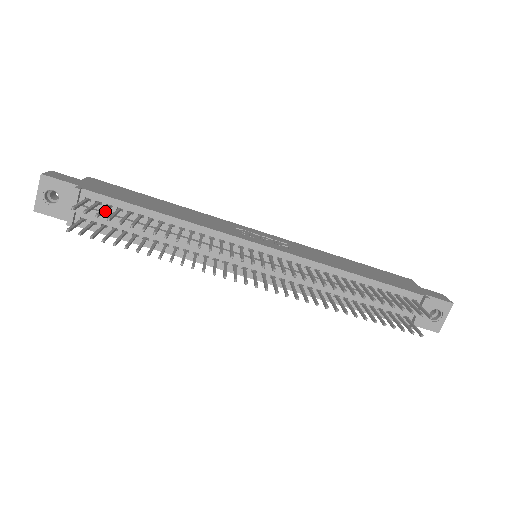
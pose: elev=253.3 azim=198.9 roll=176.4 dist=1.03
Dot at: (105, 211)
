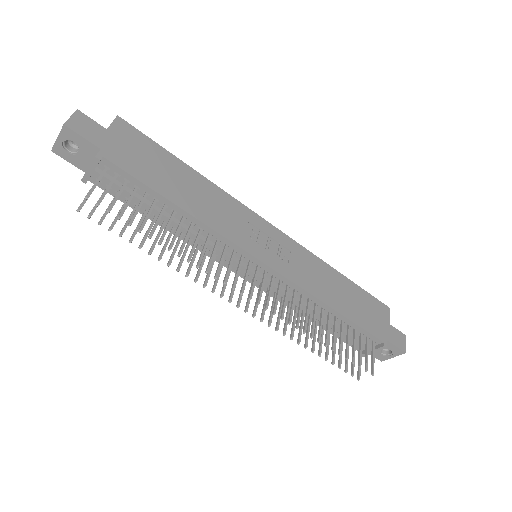
Dot at: (120, 194)
